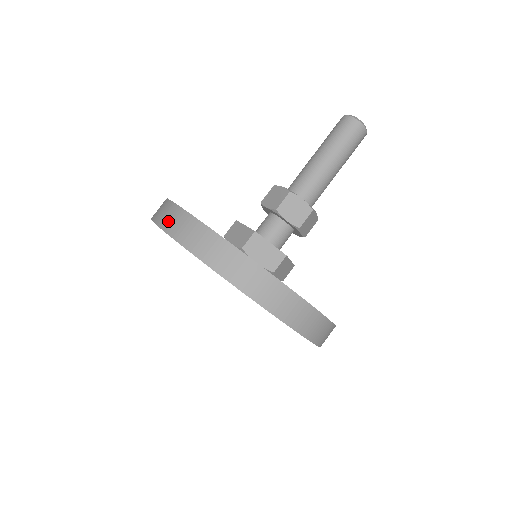
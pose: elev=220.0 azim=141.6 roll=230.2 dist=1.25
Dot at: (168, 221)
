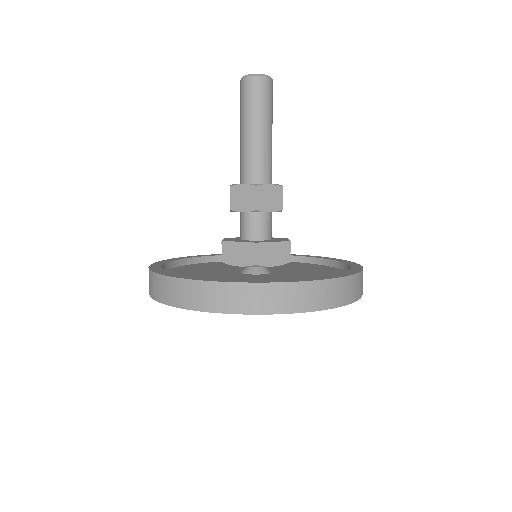
Dot at: occluded
